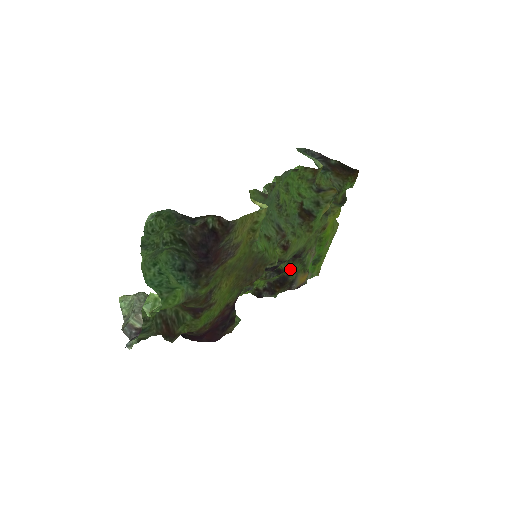
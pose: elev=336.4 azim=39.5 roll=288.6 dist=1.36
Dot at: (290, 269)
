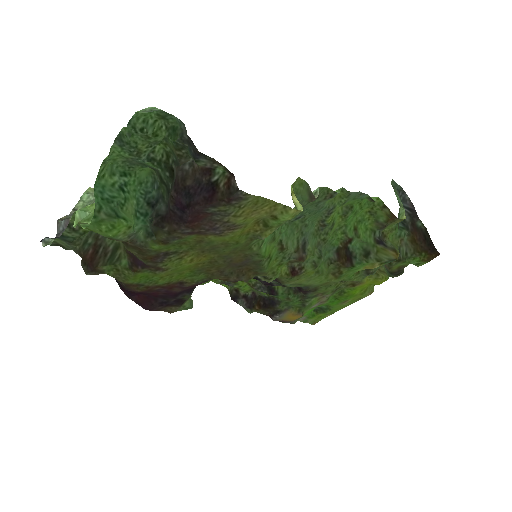
Dot at: (285, 297)
